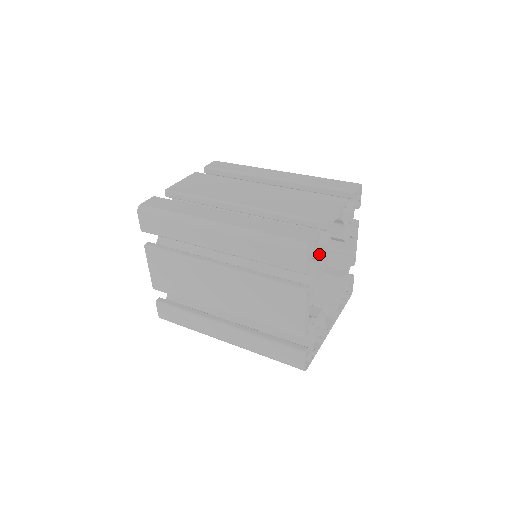
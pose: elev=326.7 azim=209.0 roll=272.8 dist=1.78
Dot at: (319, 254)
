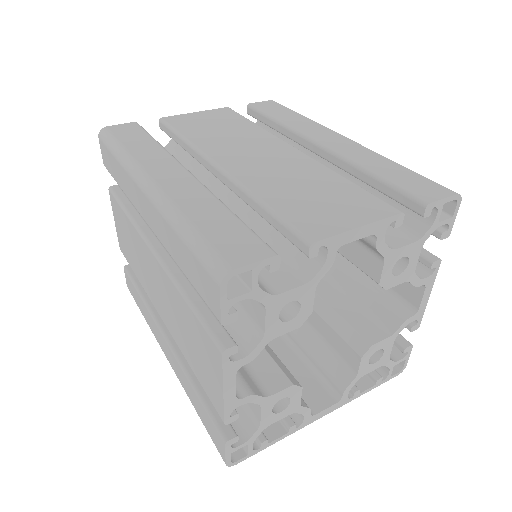
Dot at: (277, 295)
